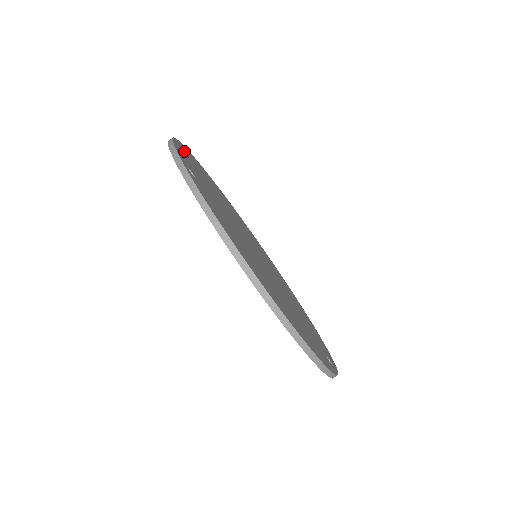
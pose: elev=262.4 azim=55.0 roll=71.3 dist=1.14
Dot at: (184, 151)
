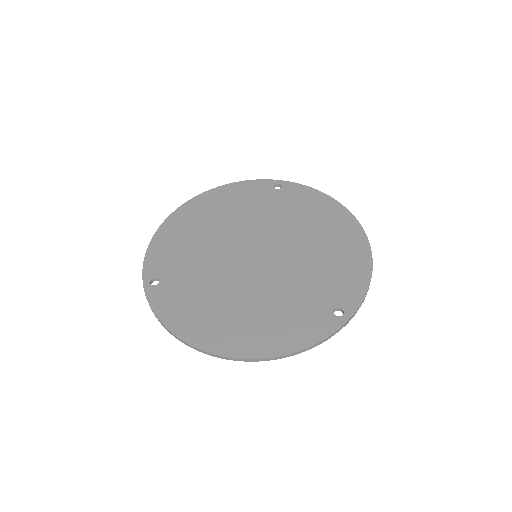
Dot at: (166, 233)
